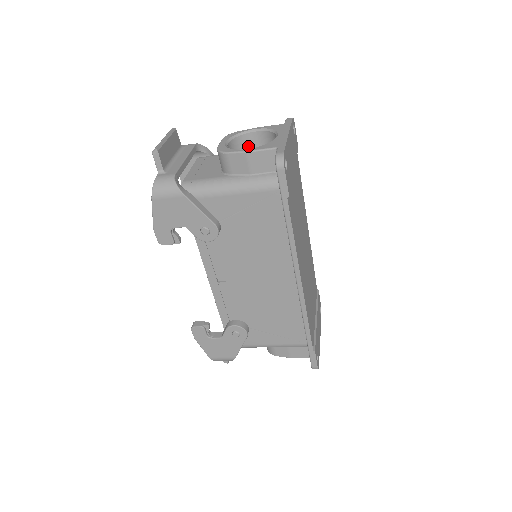
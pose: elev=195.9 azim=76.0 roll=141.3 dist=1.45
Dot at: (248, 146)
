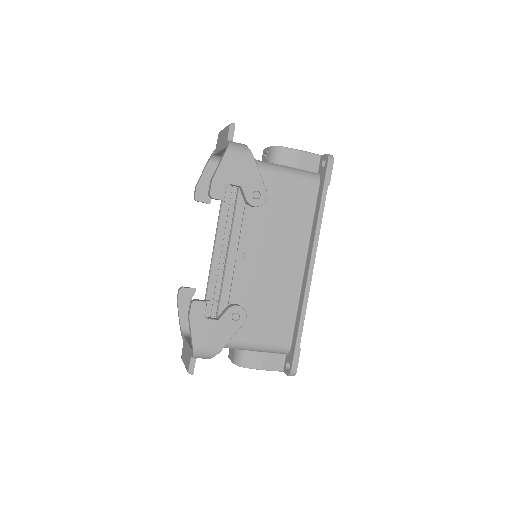
Dot at: occluded
